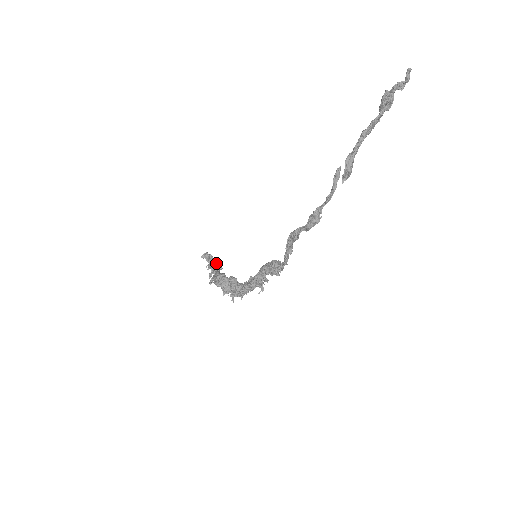
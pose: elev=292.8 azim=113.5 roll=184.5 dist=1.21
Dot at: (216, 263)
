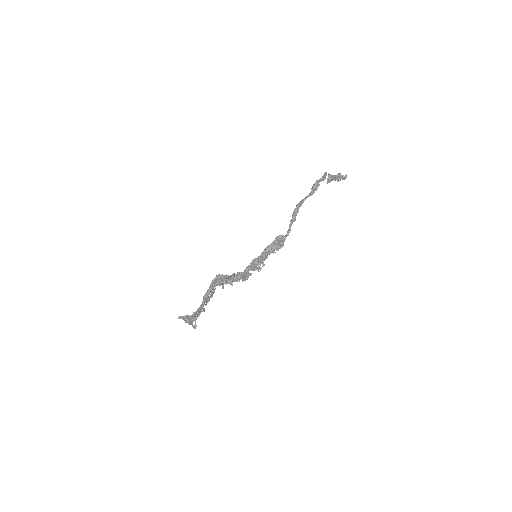
Dot at: occluded
